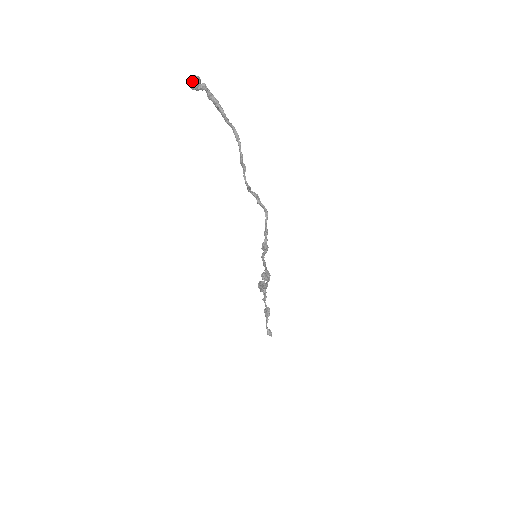
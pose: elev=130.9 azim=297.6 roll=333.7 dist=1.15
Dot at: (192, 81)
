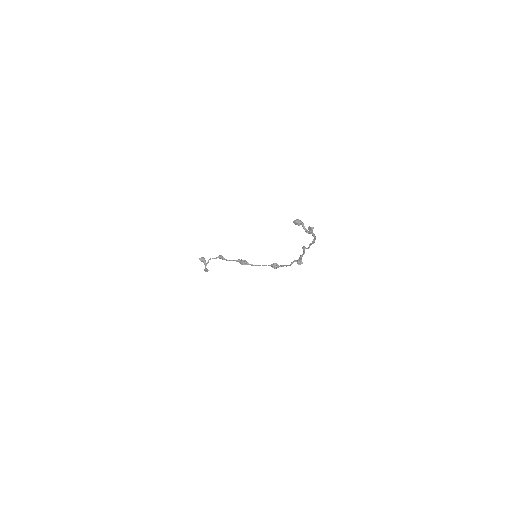
Dot at: (299, 225)
